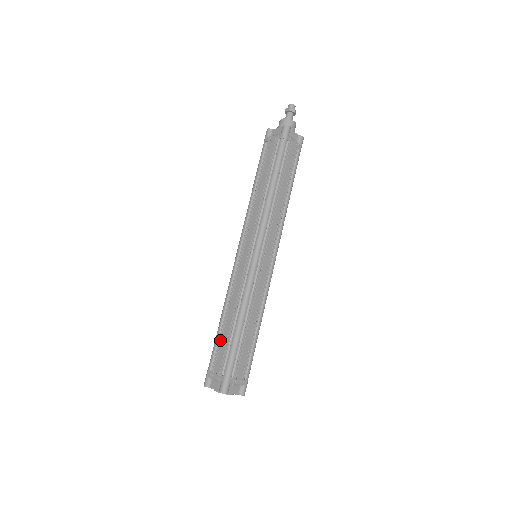
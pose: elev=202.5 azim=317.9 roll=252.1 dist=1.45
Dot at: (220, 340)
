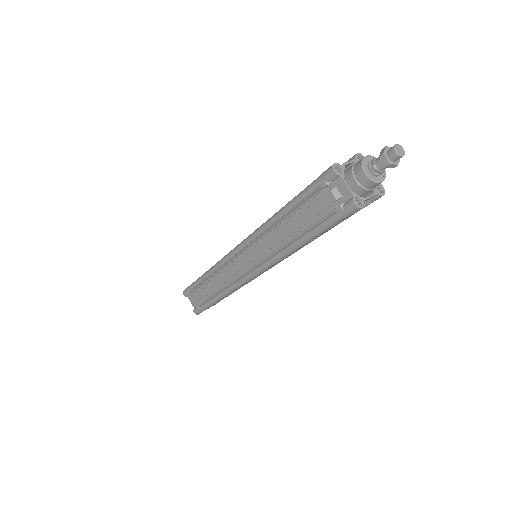
Dot at: (201, 285)
